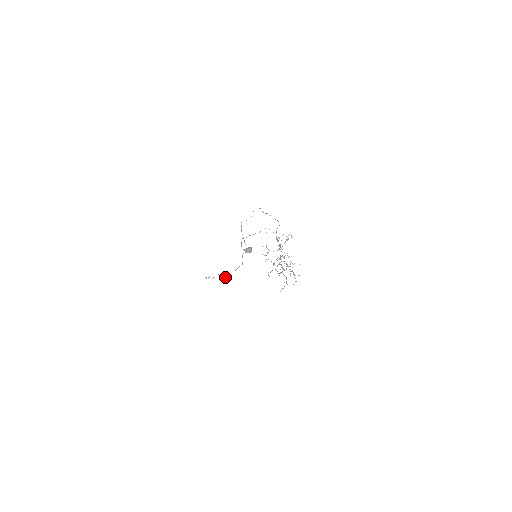
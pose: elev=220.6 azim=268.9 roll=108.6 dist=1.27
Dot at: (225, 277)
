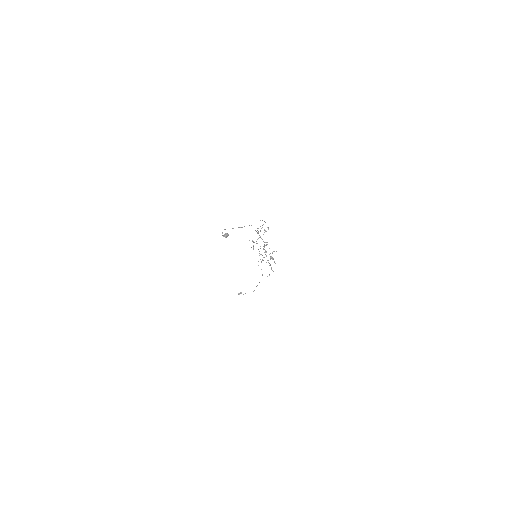
Dot at: (253, 291)
